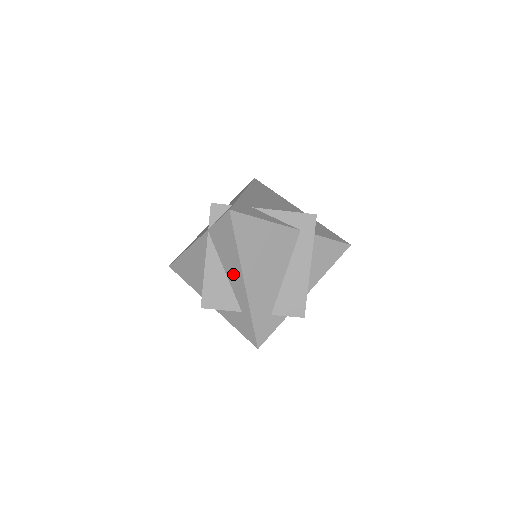
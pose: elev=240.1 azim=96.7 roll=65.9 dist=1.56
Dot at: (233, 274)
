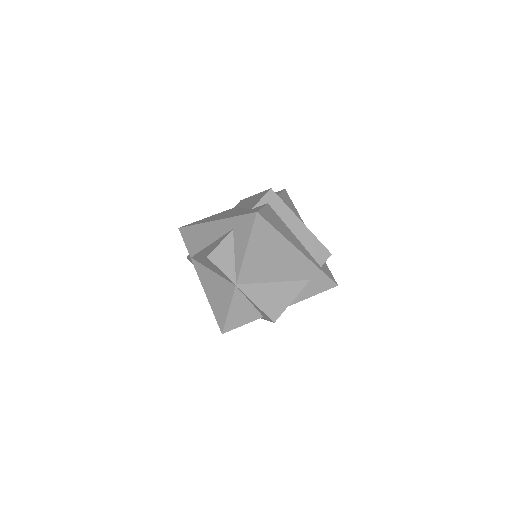
Dot at: (210, 234)
